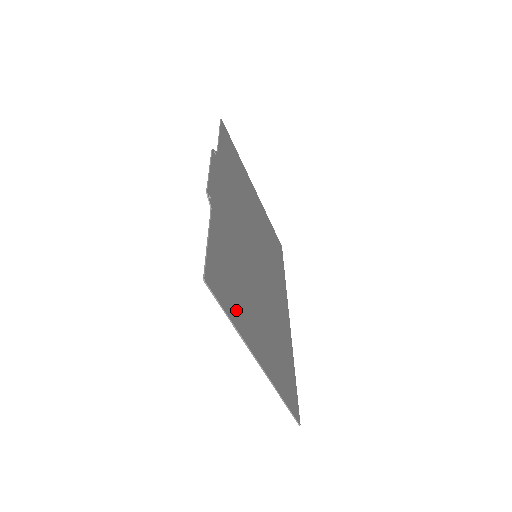
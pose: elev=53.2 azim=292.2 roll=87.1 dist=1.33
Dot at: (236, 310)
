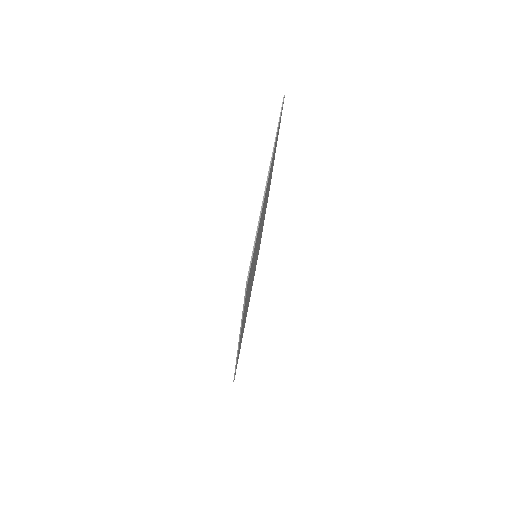
Dot at: occluded
